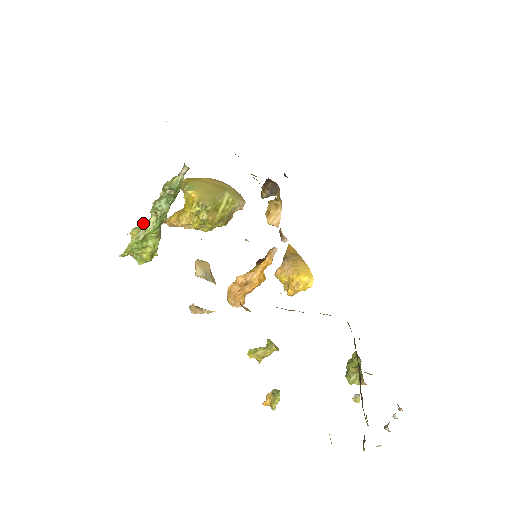
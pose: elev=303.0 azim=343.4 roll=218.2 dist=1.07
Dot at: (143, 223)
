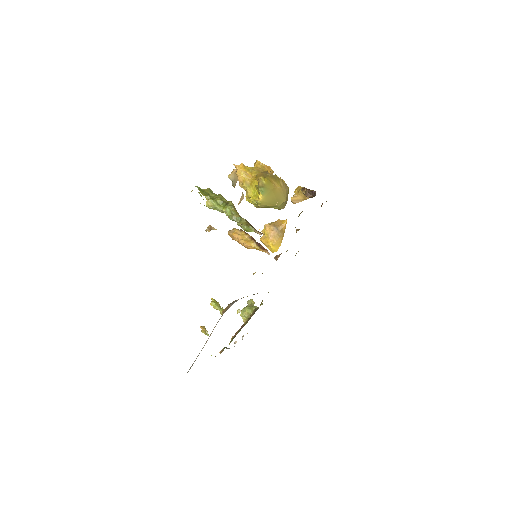
Dot at: (219, 200)
